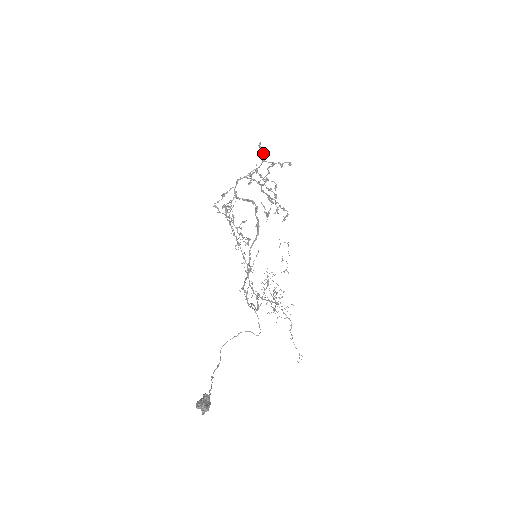
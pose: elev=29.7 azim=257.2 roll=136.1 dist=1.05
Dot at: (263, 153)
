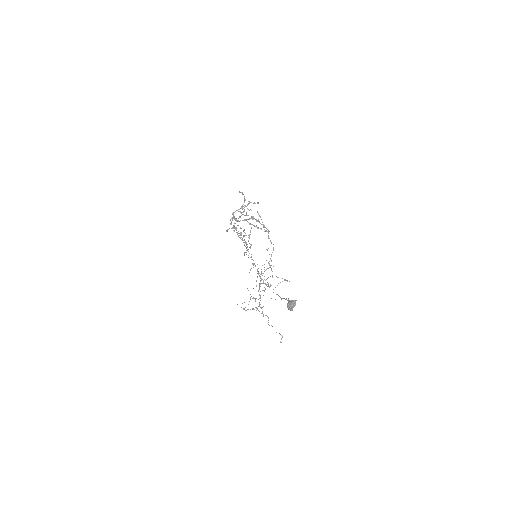
Dot at: (244, 196)
